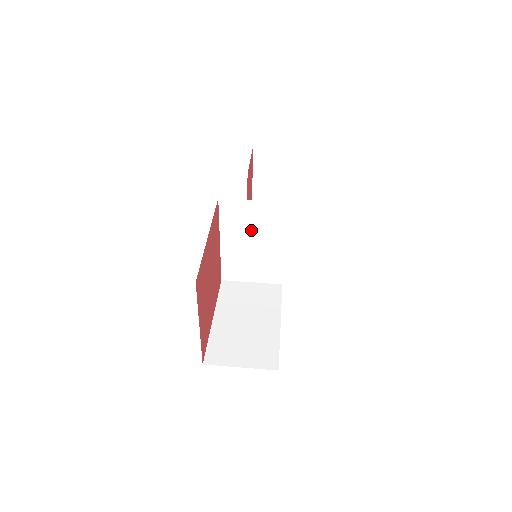
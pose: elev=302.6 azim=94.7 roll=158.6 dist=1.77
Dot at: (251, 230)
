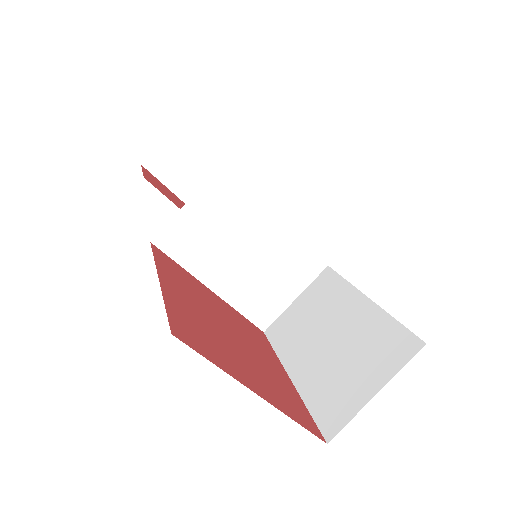
Dot at: (225, 240)
